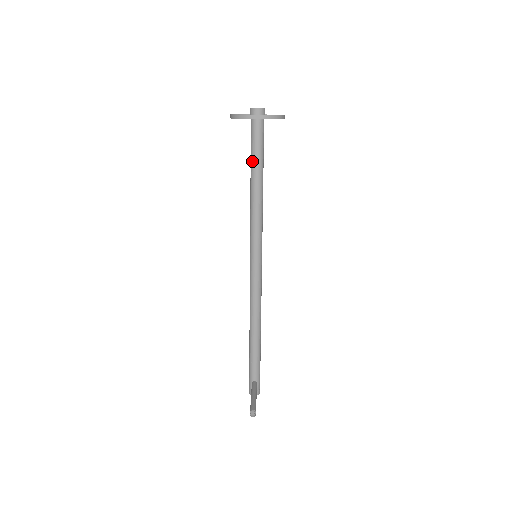
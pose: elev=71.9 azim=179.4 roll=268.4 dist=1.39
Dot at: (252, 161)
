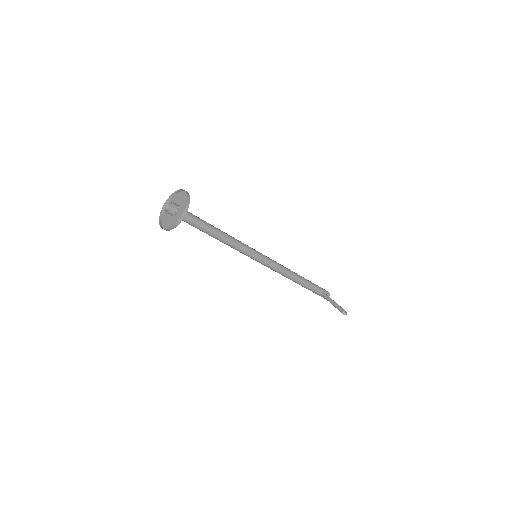
Dot at: (200, 230)
